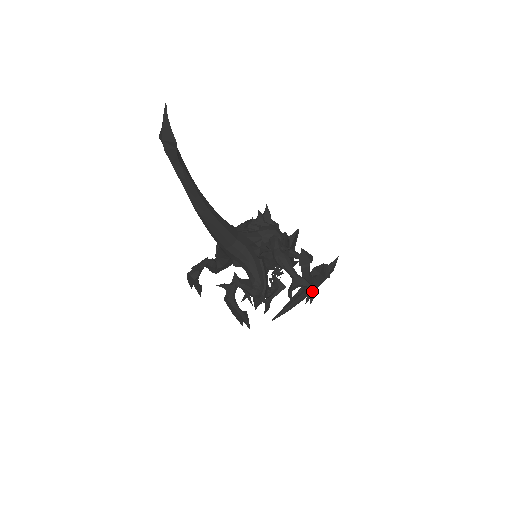
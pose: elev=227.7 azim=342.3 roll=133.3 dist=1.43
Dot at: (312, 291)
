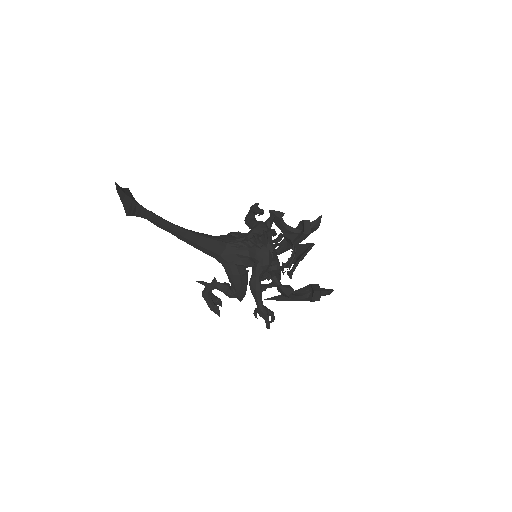
Dot at: (269, 324)
